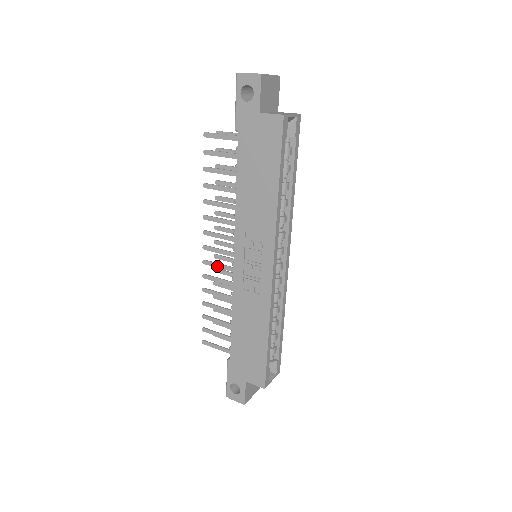
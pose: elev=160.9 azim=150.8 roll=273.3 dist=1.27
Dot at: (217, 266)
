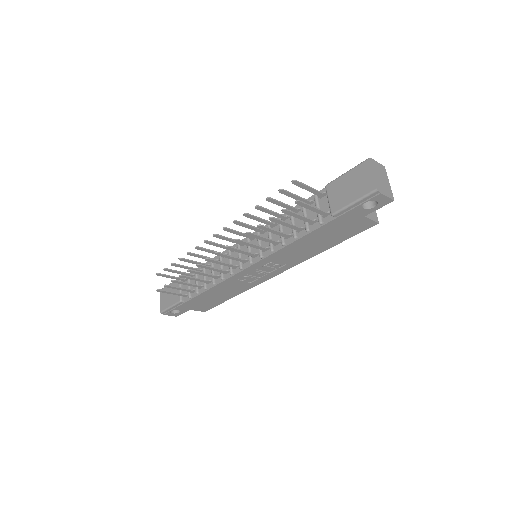
Dot at: (219, 263)
